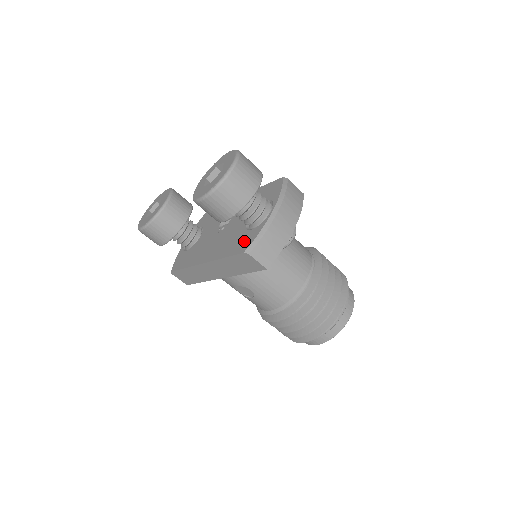
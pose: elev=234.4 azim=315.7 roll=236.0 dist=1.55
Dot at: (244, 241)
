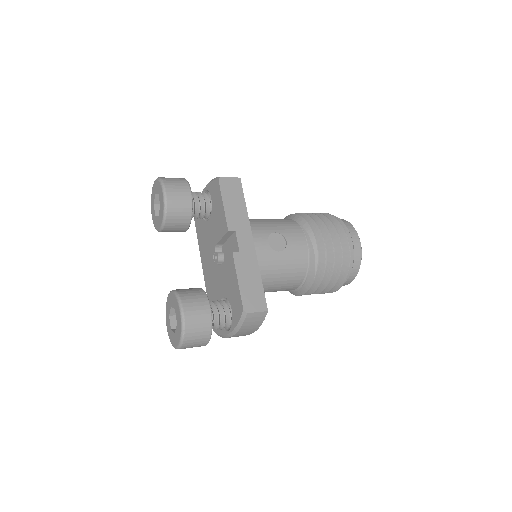
Dot at: occluded
